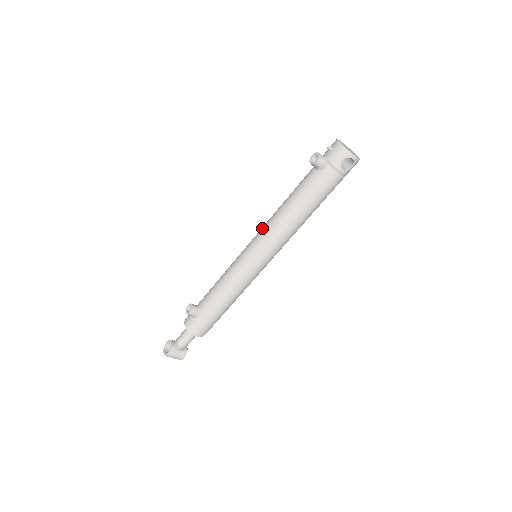
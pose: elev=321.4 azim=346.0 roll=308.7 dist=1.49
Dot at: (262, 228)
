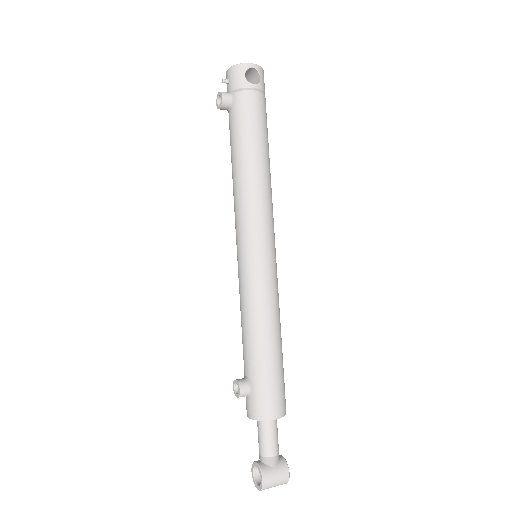
Dot at: occluded
